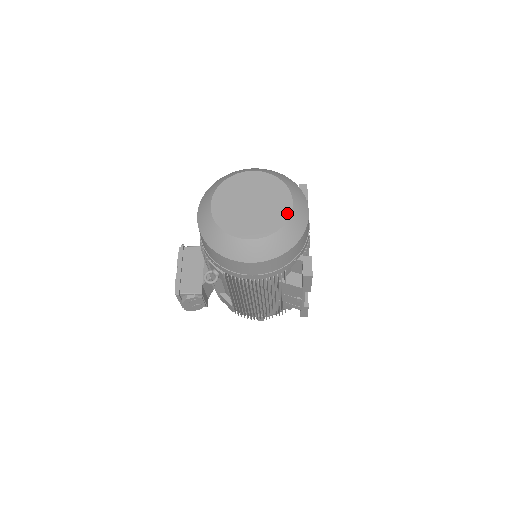
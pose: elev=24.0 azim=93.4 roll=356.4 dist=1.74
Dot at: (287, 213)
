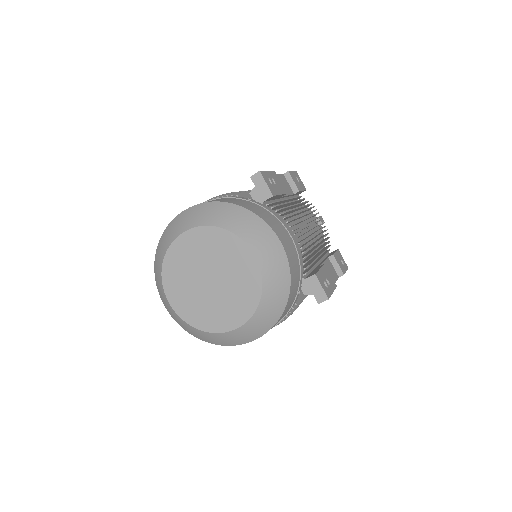
Dot at: (256, 276)
